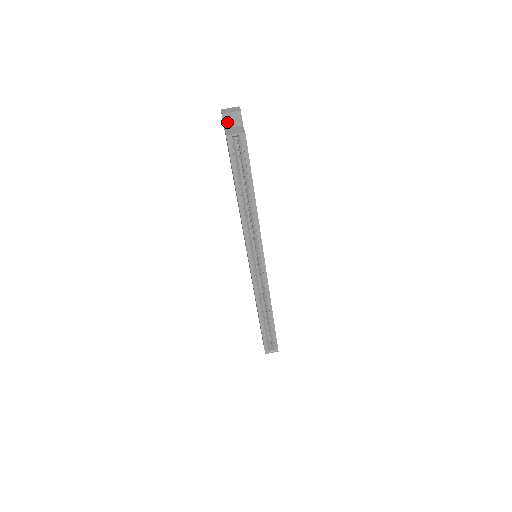
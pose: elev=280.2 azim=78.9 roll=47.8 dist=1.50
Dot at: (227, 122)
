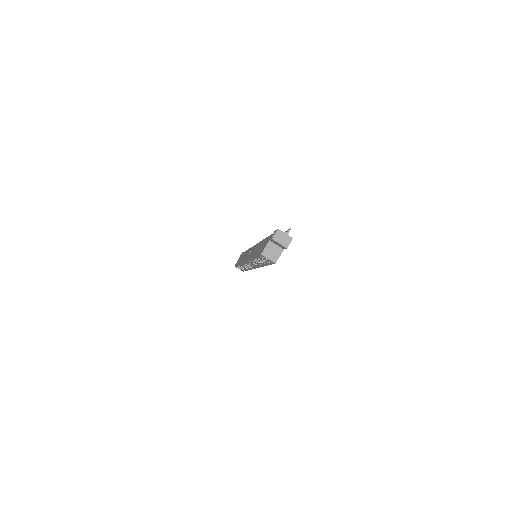
Dot at: (273, 241)
